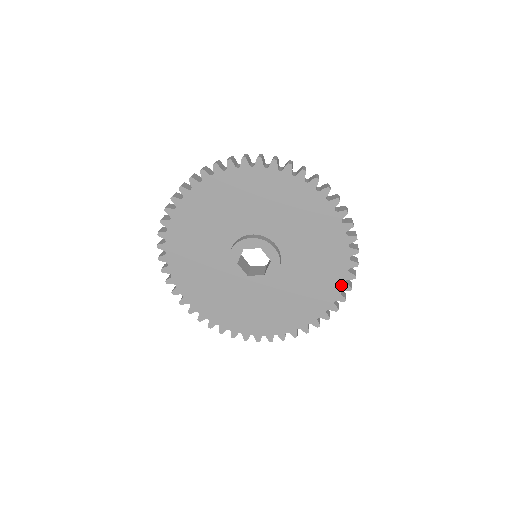
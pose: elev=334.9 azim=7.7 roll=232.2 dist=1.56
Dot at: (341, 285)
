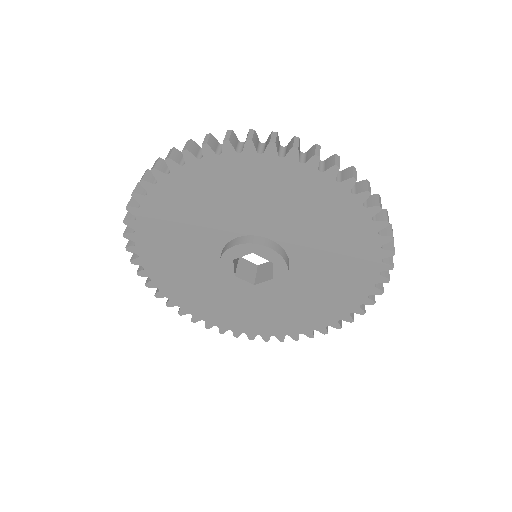
Dot at: (320, 326)
